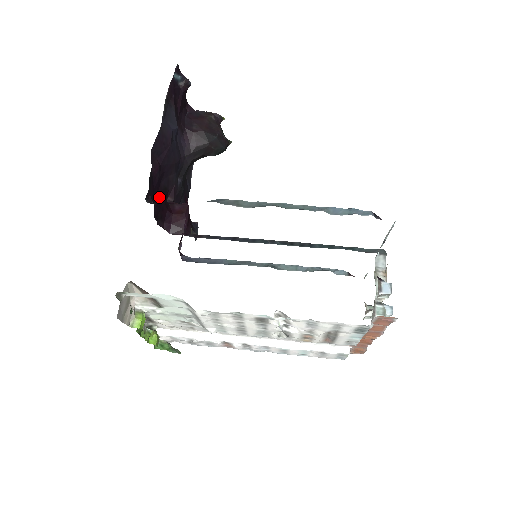
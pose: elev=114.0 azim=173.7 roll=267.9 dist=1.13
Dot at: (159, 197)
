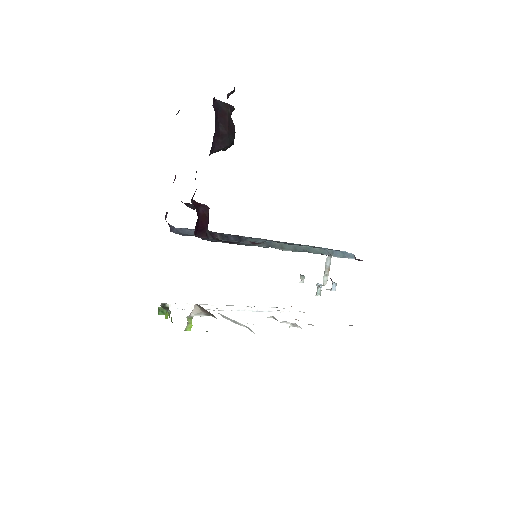
Dot at: occluded
